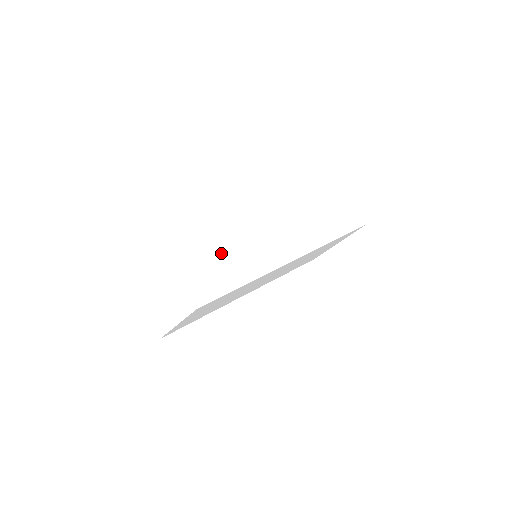
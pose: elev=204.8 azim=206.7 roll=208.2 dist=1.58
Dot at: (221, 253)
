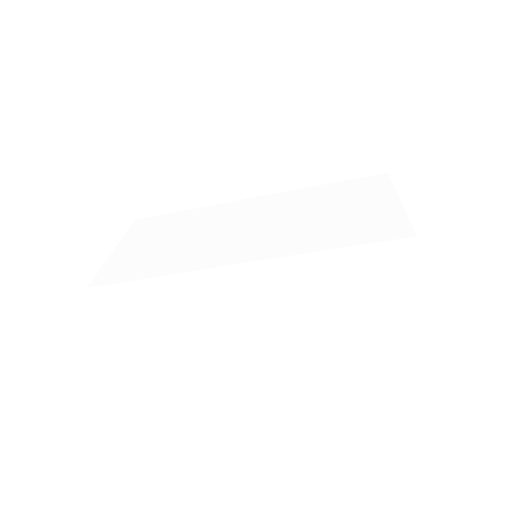
Dot at: (154, 302)
